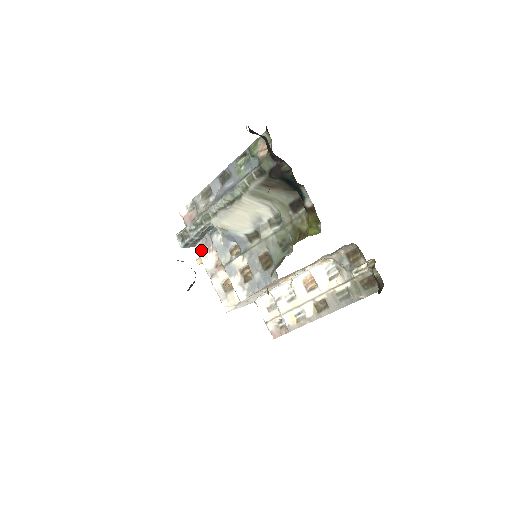
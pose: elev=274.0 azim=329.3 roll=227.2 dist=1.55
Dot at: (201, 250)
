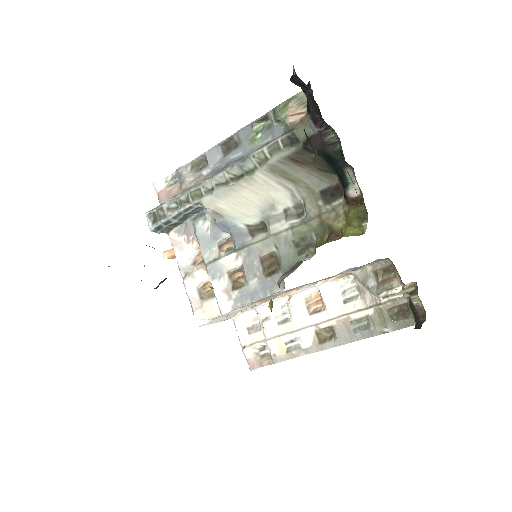
Dot at: (176, 239)
